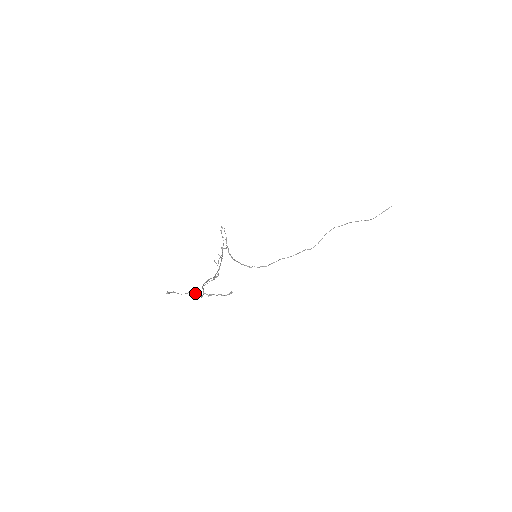
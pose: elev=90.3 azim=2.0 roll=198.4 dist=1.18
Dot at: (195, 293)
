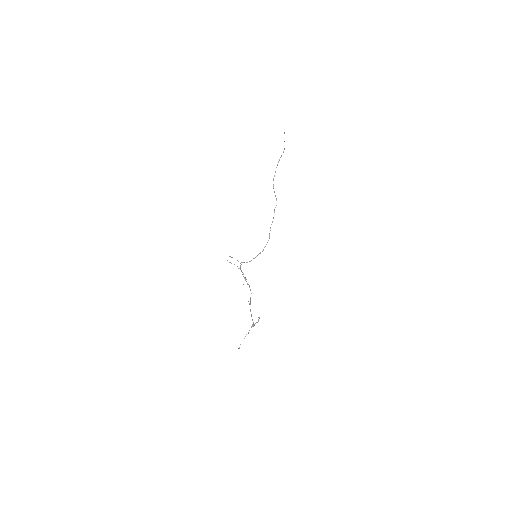
Dot at: occluded
